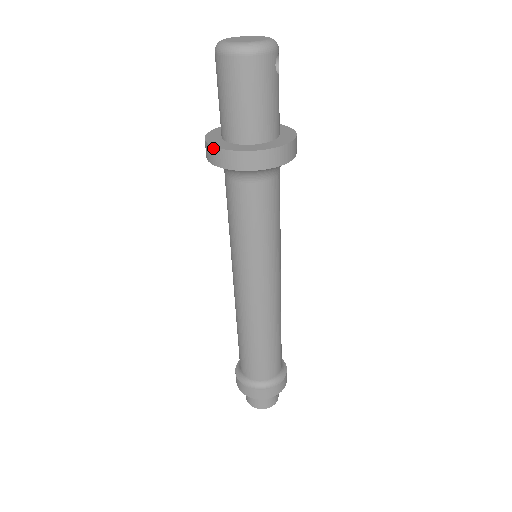
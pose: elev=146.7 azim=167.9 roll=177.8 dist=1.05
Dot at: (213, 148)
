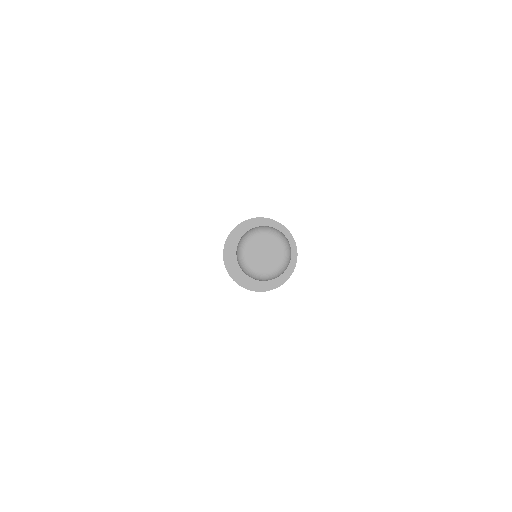
Dot at: (229, 274)
